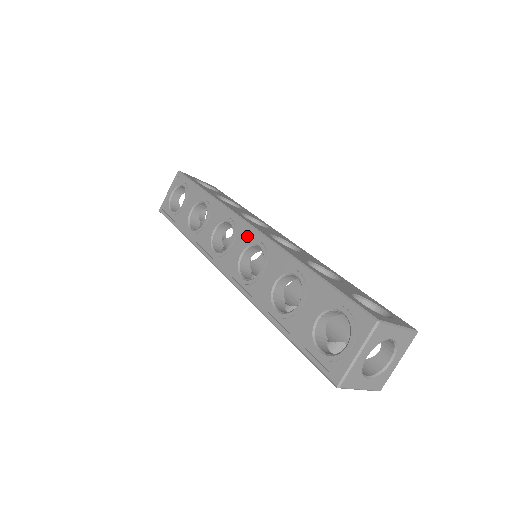
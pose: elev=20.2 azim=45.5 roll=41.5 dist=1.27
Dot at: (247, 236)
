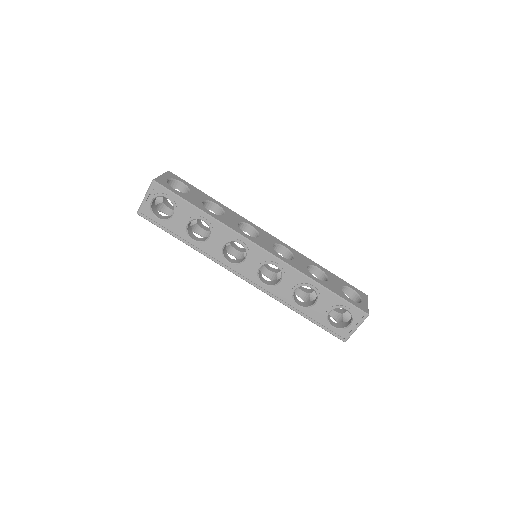
Dot at: (262, 257)
